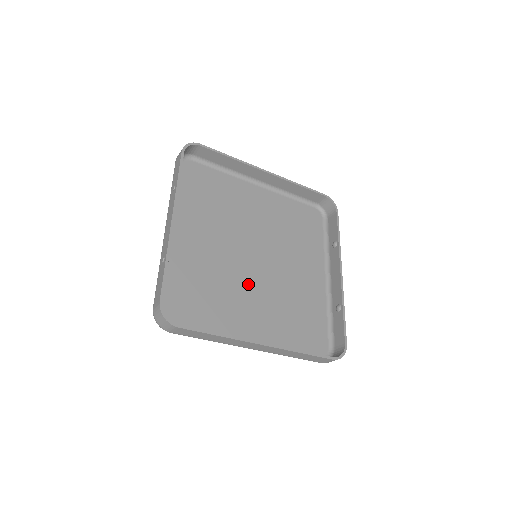
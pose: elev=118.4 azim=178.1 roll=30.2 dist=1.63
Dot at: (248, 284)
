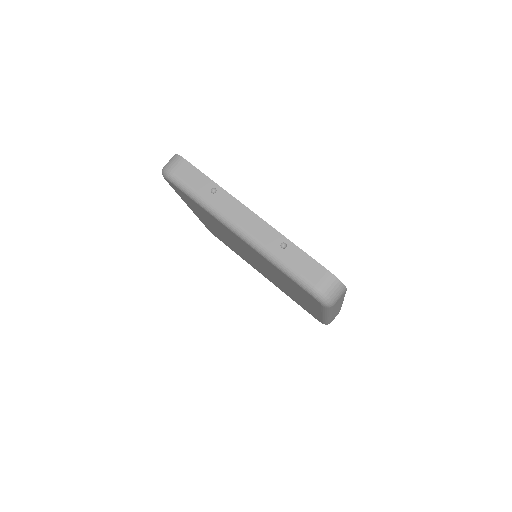
Dot at: occluded
